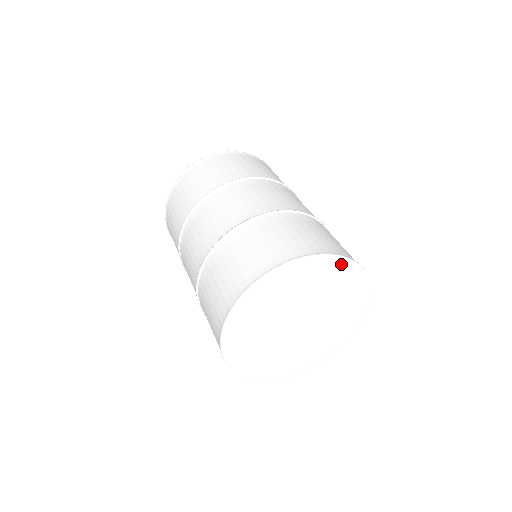
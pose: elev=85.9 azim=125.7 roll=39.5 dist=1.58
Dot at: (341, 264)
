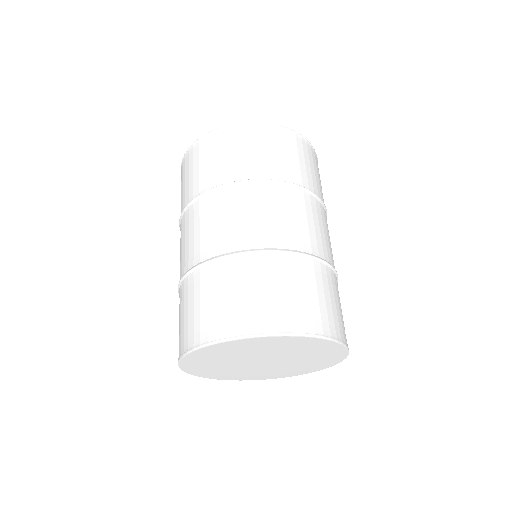
Dot at: (322, 342)
